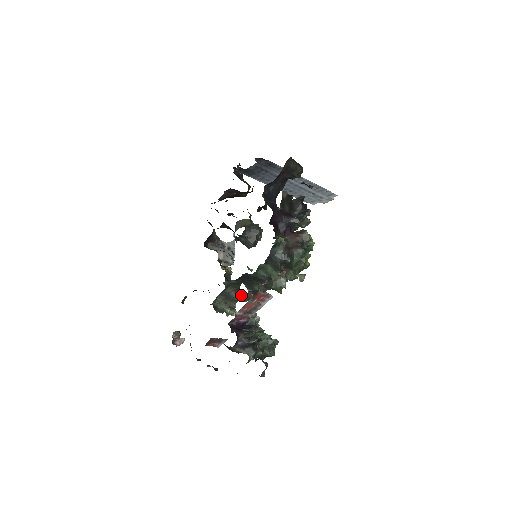
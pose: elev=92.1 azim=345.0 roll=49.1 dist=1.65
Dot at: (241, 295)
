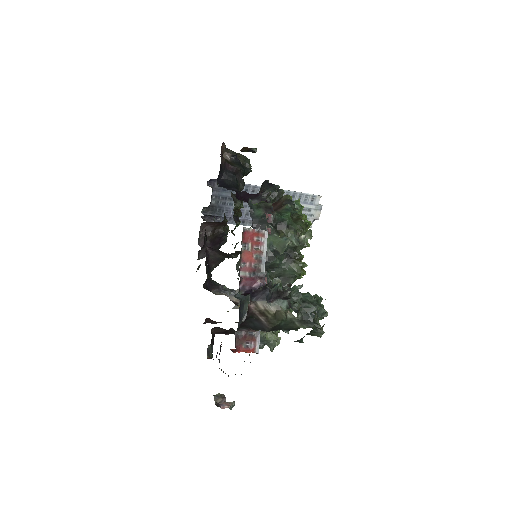
Dot at: occluded
